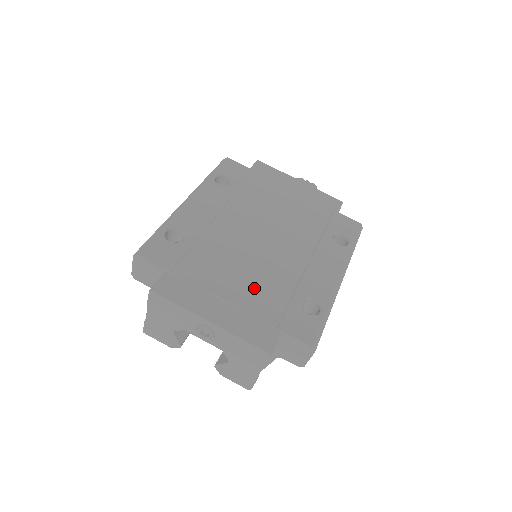
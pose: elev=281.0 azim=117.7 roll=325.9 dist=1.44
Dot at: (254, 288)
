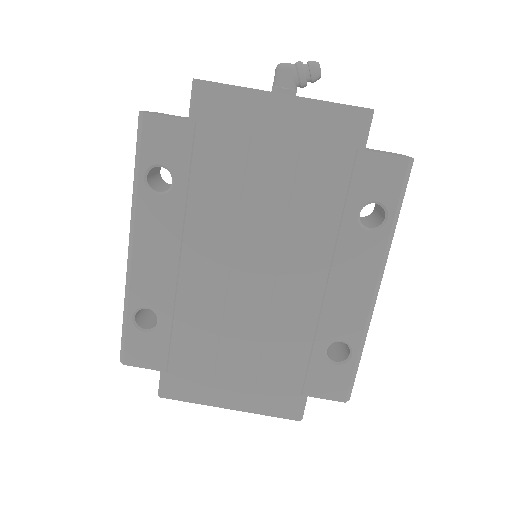
Dot at: (263, 355)
